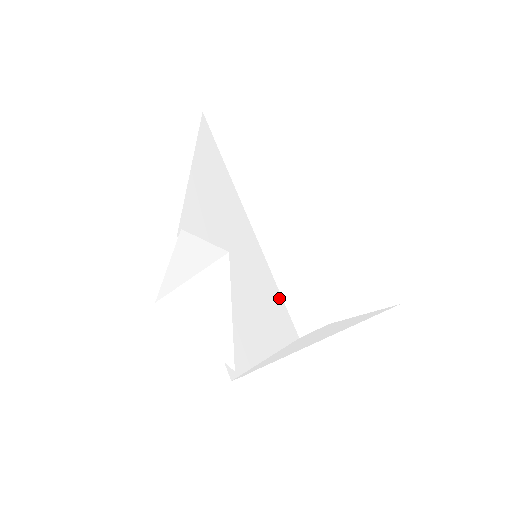
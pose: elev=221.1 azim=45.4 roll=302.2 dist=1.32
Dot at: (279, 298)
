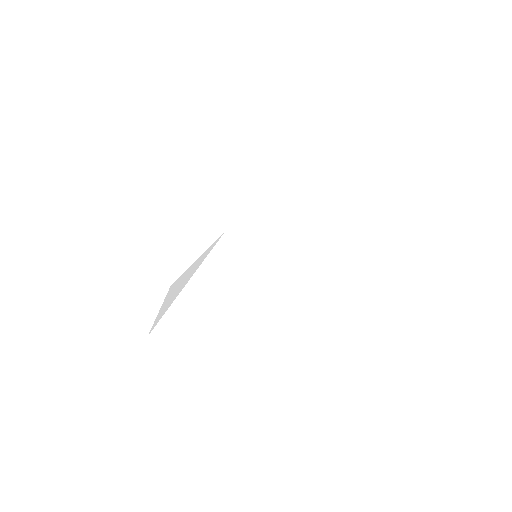
Dot at: (289, 206)
